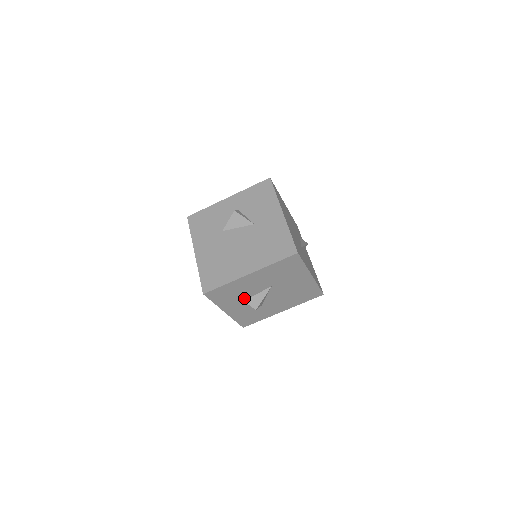
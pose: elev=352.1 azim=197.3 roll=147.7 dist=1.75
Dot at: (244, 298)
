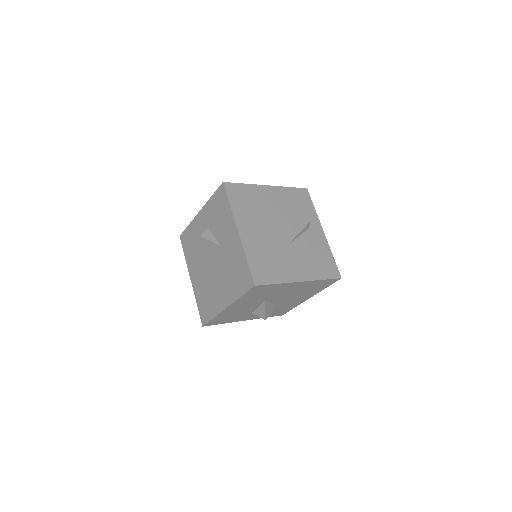
Dot at: (249, 312)
